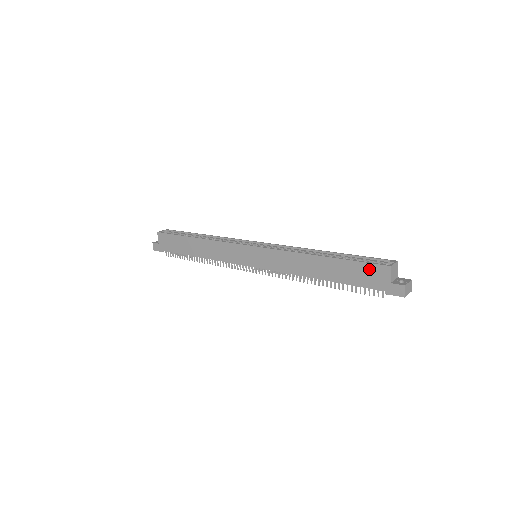
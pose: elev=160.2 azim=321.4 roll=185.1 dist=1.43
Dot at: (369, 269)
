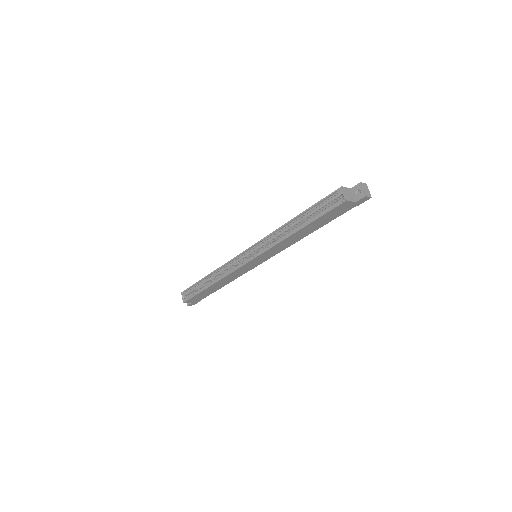
Dot at: (335, 211)
